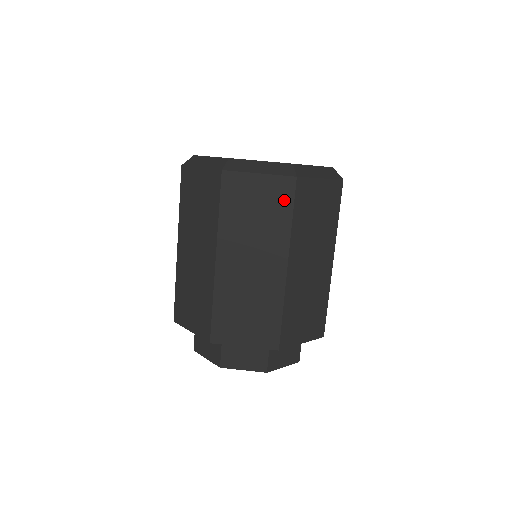
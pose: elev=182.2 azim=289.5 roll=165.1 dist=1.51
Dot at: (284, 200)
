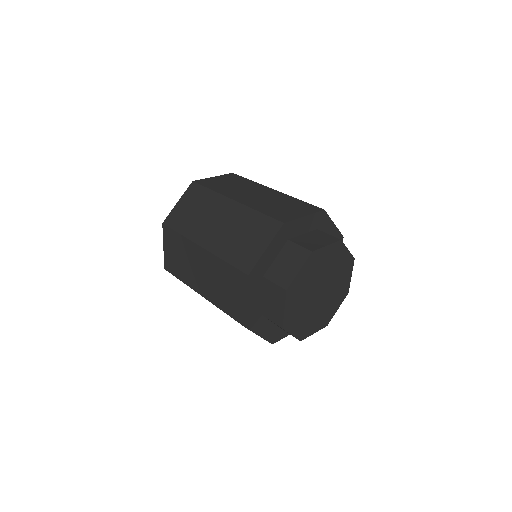
Dot at: occluded
